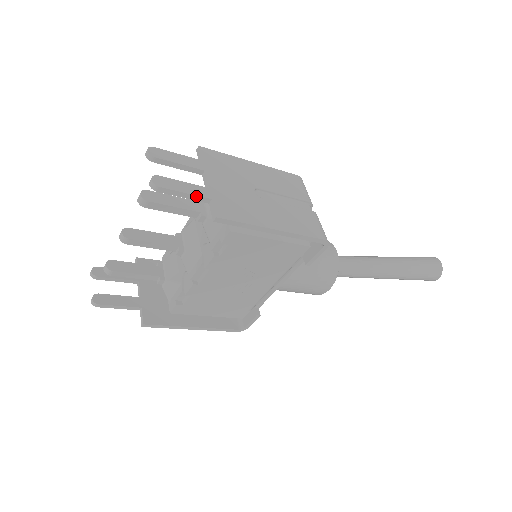
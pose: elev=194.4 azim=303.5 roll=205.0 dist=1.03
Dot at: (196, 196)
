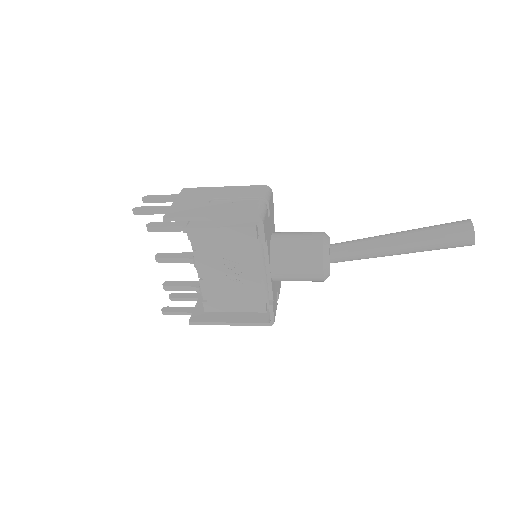
Dot at: (158, 211)
